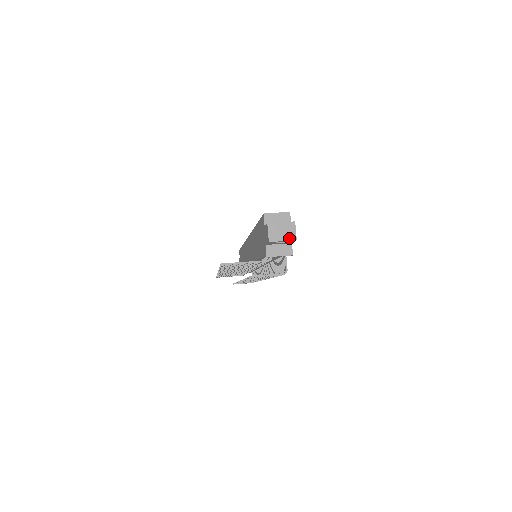
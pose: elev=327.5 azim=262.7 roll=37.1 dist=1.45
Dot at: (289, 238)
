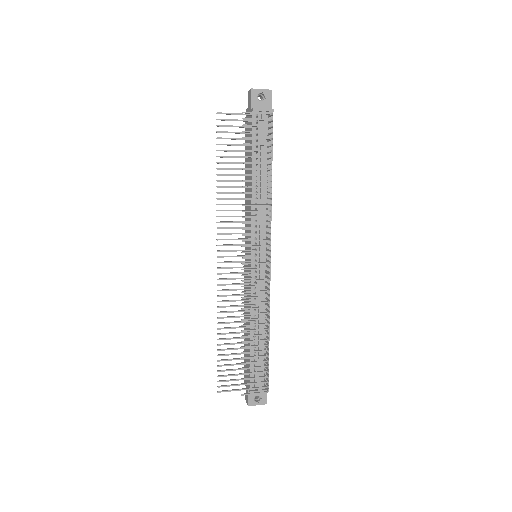
Dot at: (266, 90)
